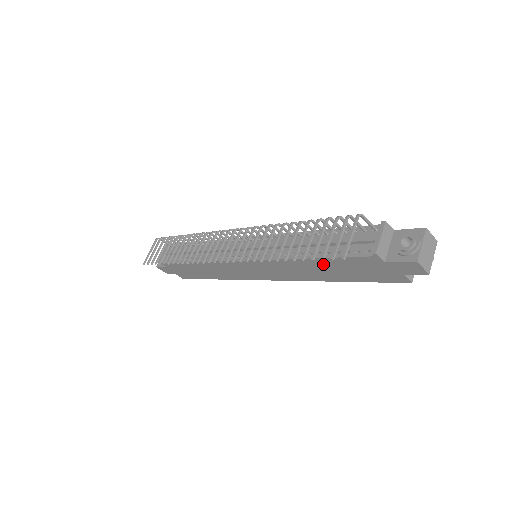
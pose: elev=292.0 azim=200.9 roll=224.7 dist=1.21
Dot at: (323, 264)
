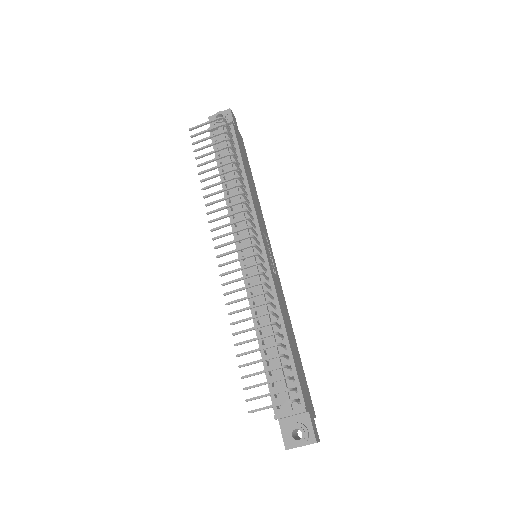
Dot at: occluded
